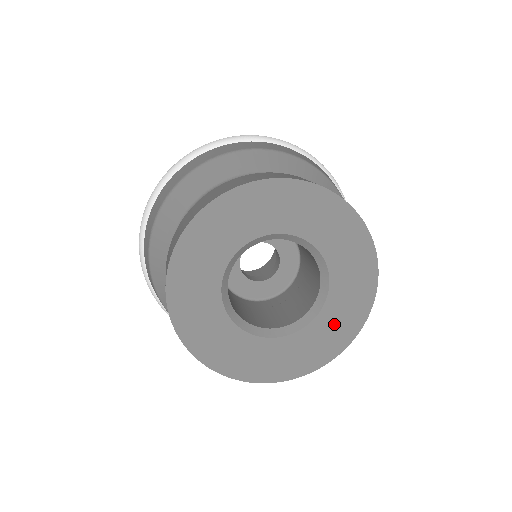
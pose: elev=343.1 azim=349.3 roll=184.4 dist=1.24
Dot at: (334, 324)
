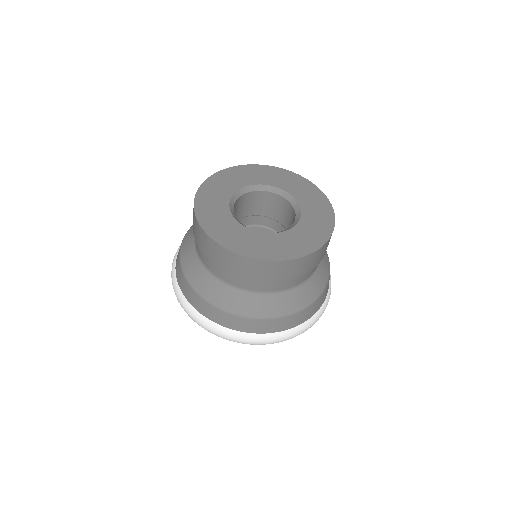
Dot at: (312, 203)
